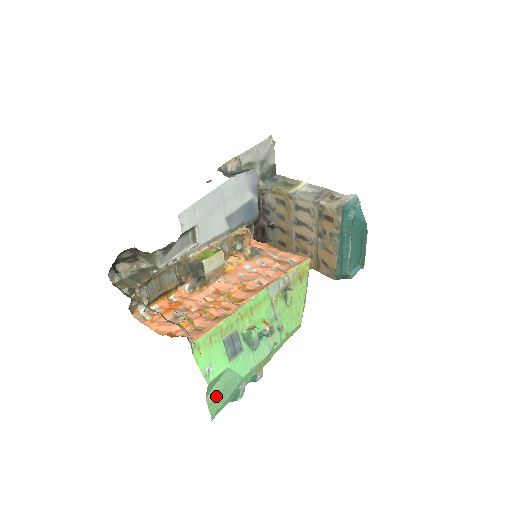
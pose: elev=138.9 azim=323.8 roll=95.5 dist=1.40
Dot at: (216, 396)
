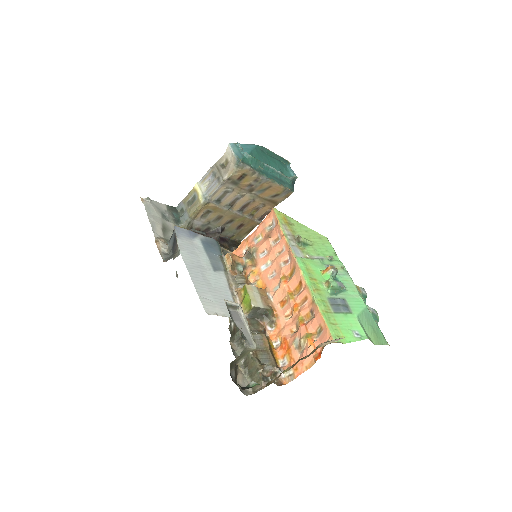
Dot at: (374, 335)
